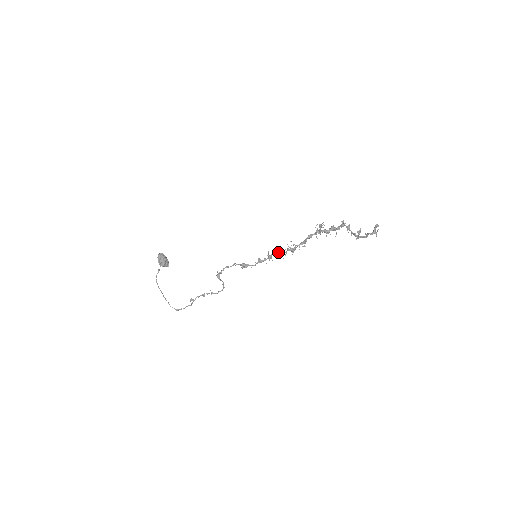
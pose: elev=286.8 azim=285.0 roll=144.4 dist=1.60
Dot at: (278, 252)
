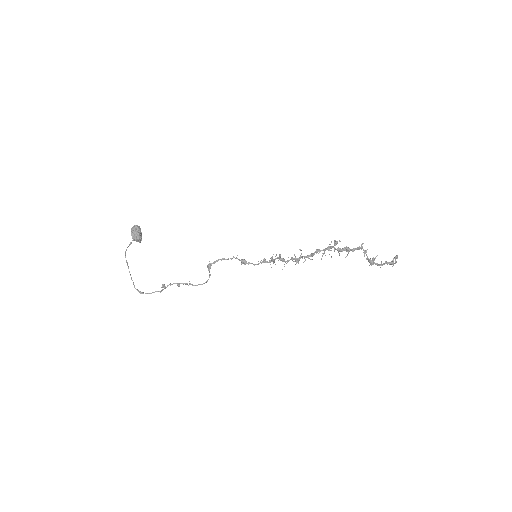
Dot at: (281, 258)
